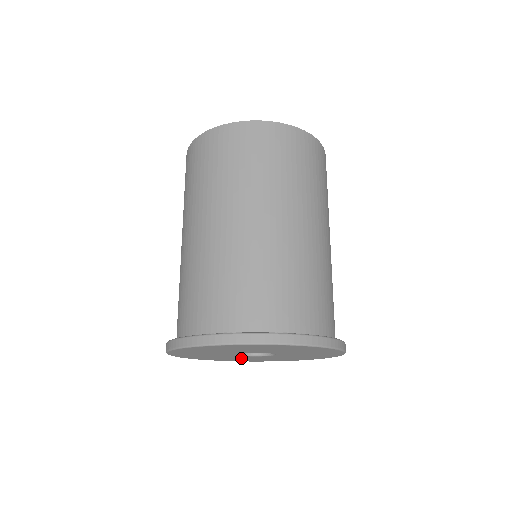
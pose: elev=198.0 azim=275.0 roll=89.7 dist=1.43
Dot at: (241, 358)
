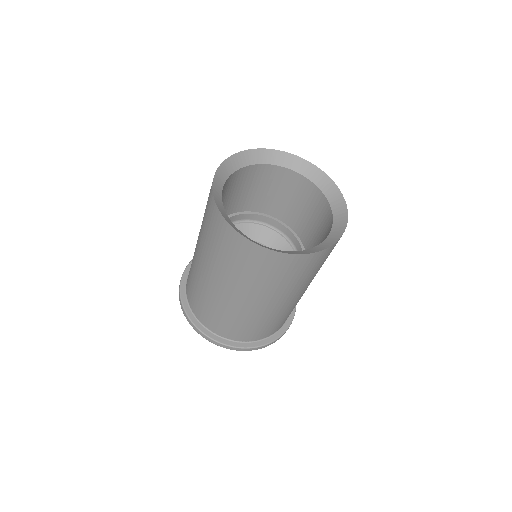
Dot at: occluded
